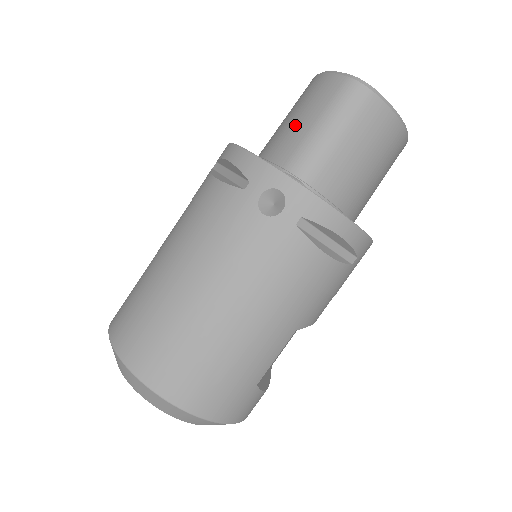
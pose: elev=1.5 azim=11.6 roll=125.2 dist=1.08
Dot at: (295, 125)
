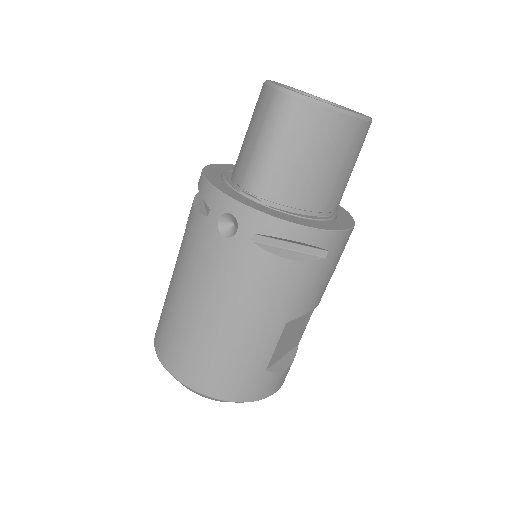
Dot at: (246, 142)
